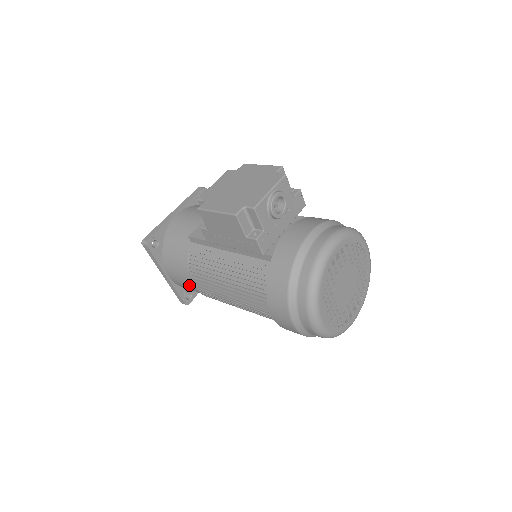
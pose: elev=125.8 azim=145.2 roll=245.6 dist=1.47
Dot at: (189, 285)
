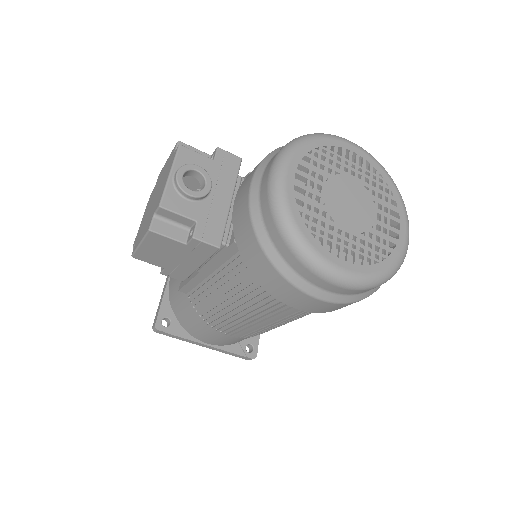
Dot at: (226, 338)
